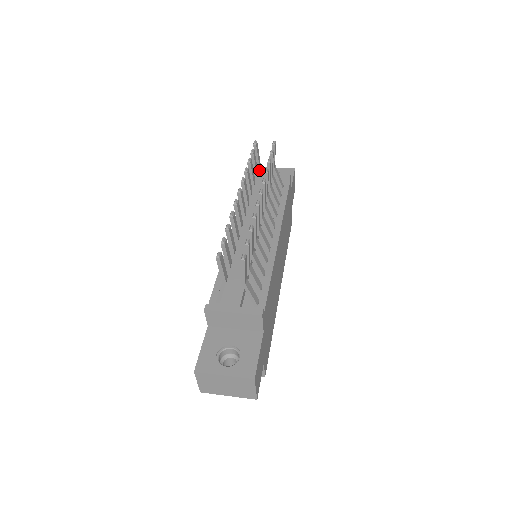
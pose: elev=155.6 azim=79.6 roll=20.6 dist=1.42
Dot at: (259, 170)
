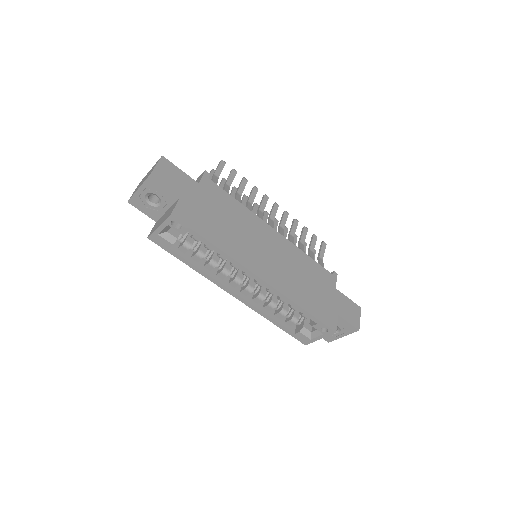
Dot at: occluded
